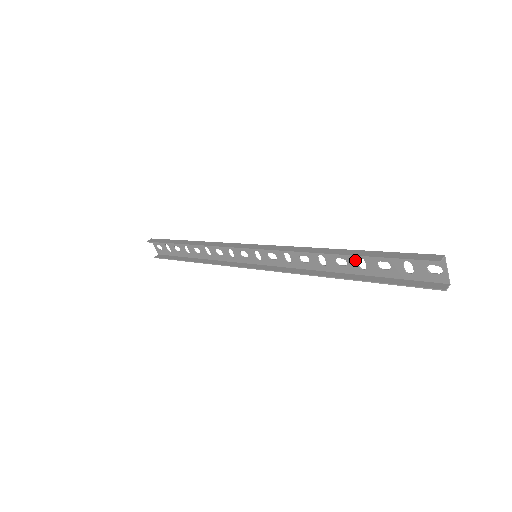
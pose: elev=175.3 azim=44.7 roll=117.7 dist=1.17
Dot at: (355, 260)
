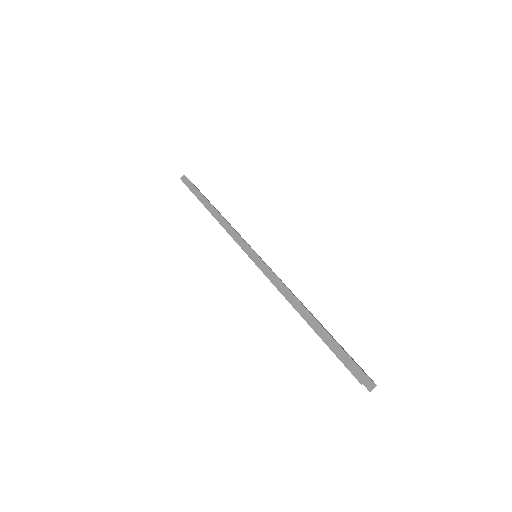
Dot at: occluded
